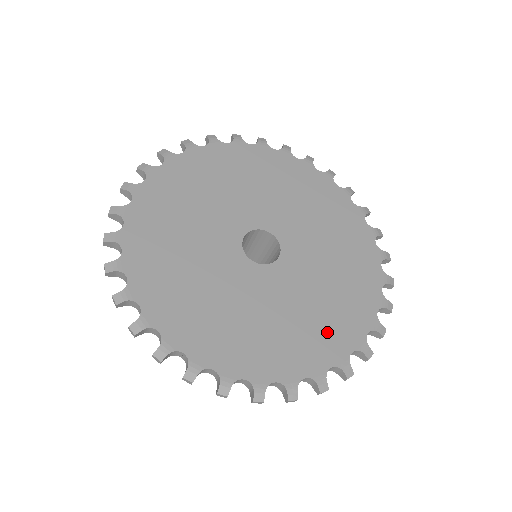
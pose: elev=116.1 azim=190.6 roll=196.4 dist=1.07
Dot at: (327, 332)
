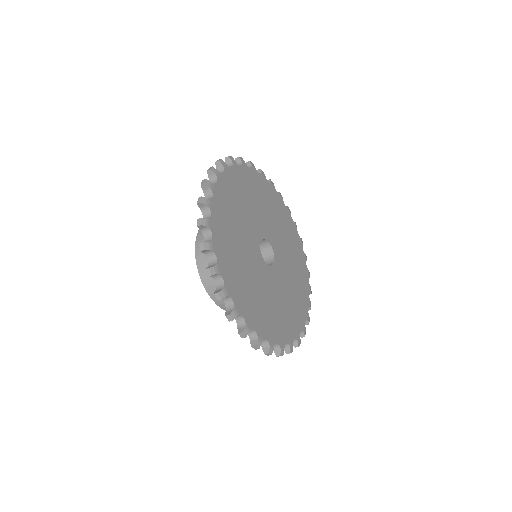
Dot at: (297, 310)
